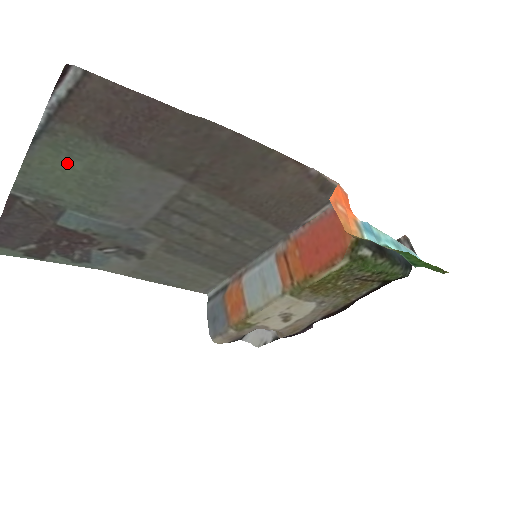
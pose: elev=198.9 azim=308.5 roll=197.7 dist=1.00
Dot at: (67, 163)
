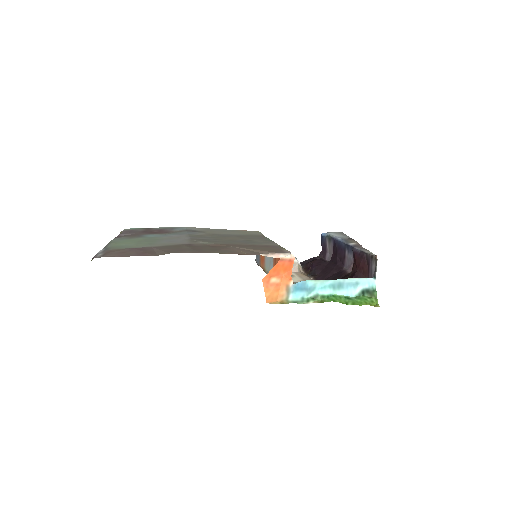
Dot at: (126, 244)
